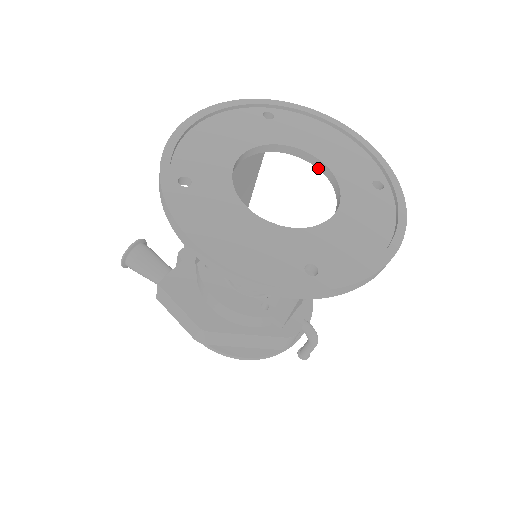
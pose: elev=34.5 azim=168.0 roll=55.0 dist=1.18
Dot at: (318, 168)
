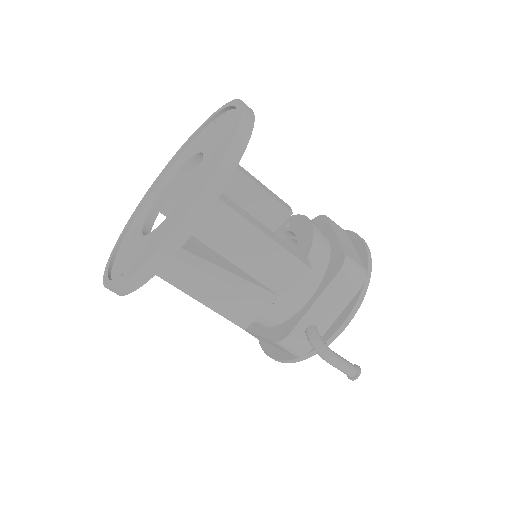
Dot at: occluded
